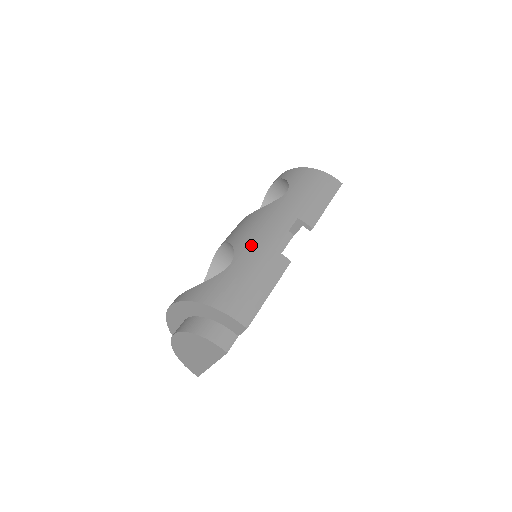
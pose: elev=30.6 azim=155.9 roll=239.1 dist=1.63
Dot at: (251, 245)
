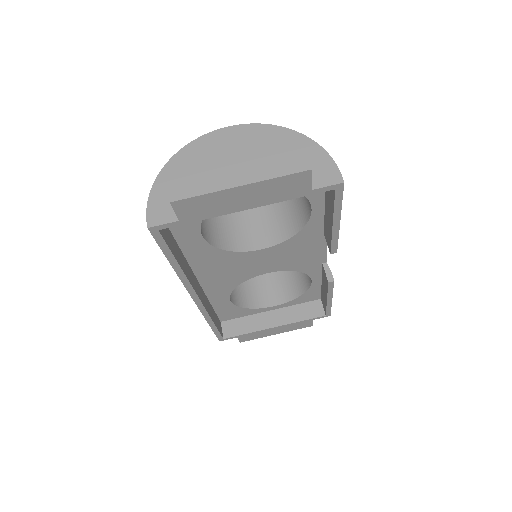
Dot at: occluded
